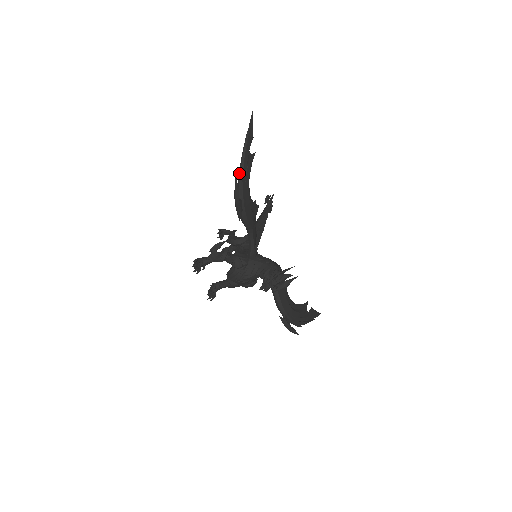
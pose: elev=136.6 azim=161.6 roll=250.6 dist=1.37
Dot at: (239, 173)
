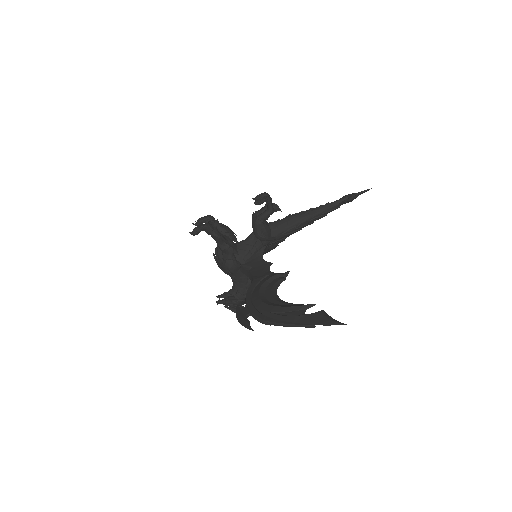
Dot at: (265, 324)
